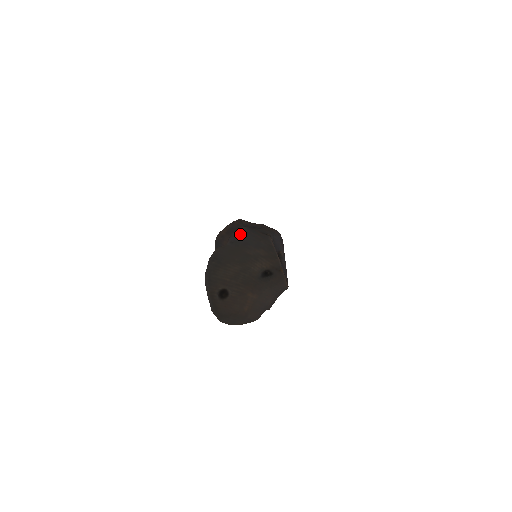
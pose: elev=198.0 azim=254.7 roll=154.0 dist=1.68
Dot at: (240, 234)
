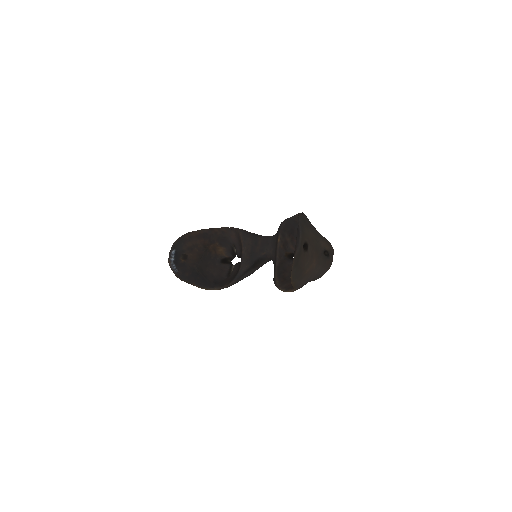
Dot at: occluded
